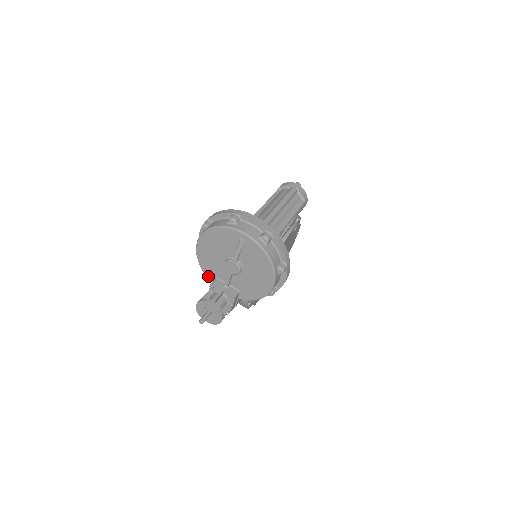
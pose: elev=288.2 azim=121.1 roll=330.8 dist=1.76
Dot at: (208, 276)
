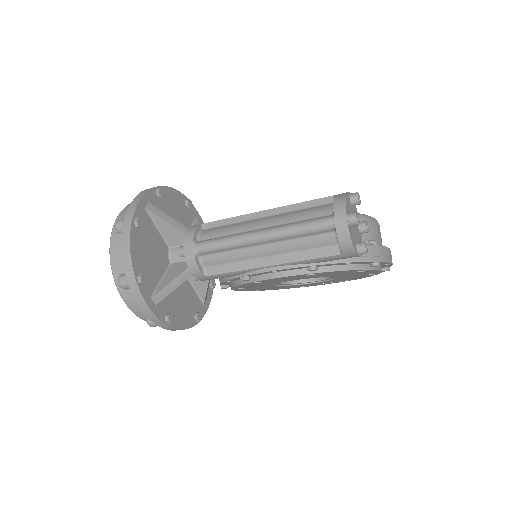
Dot at: occluded
